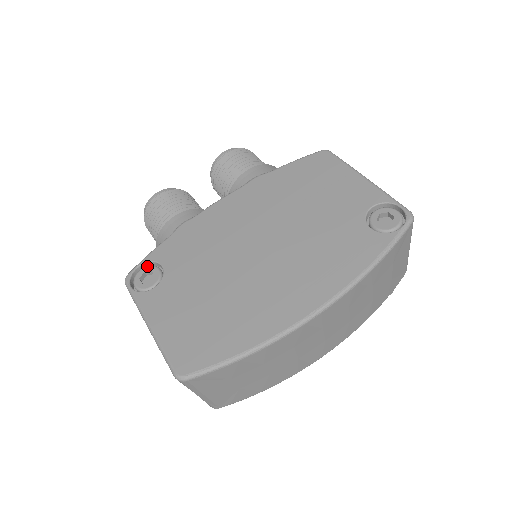
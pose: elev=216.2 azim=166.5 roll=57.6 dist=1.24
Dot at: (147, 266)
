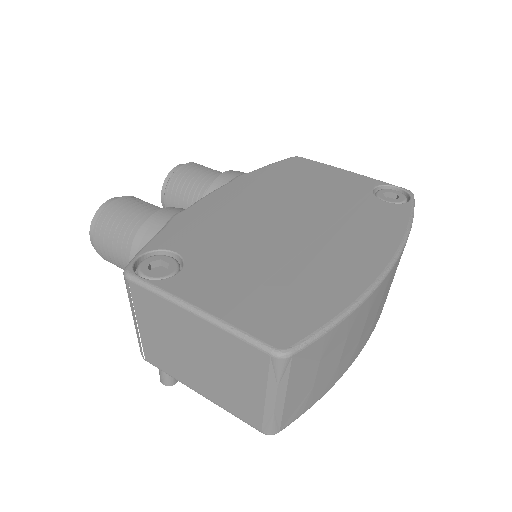
Dot at: (151, 256)
